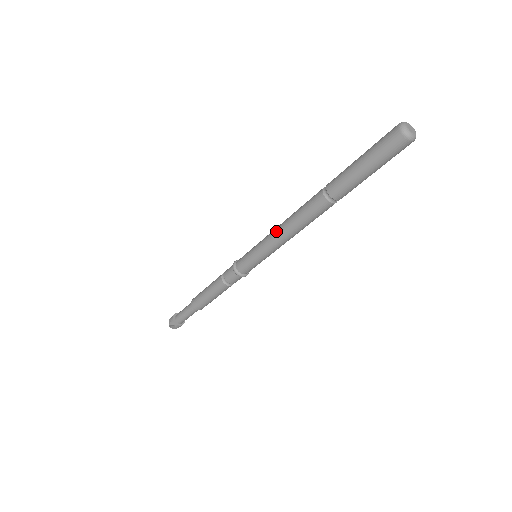
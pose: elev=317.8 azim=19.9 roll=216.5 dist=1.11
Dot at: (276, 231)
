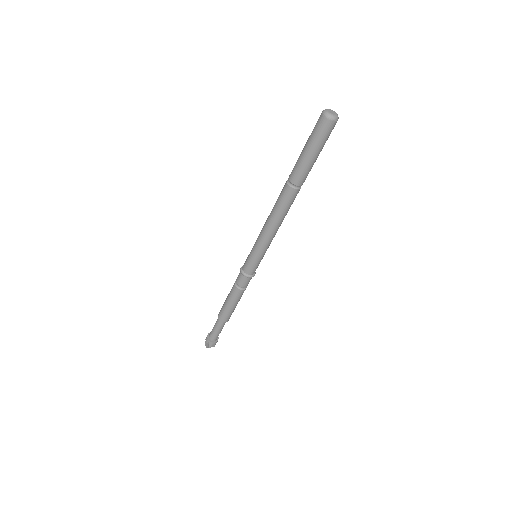
Dot at: (267, 232)
